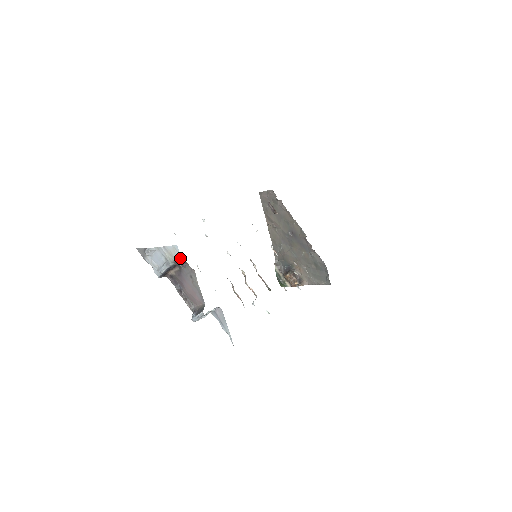
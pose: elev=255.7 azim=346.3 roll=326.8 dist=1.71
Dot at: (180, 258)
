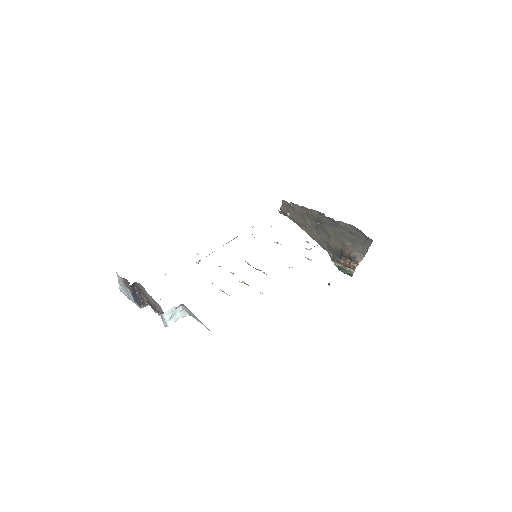
Dot at: (125, 281)
